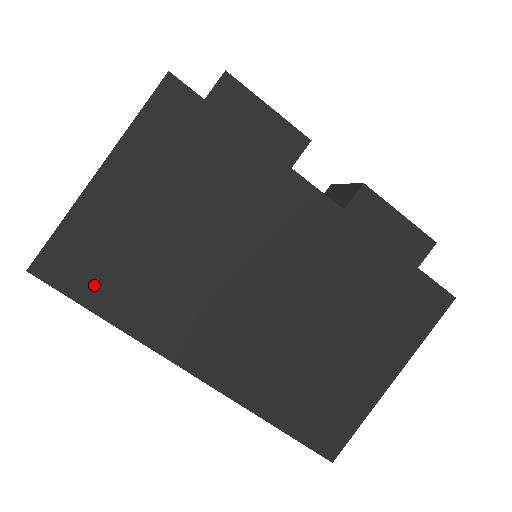
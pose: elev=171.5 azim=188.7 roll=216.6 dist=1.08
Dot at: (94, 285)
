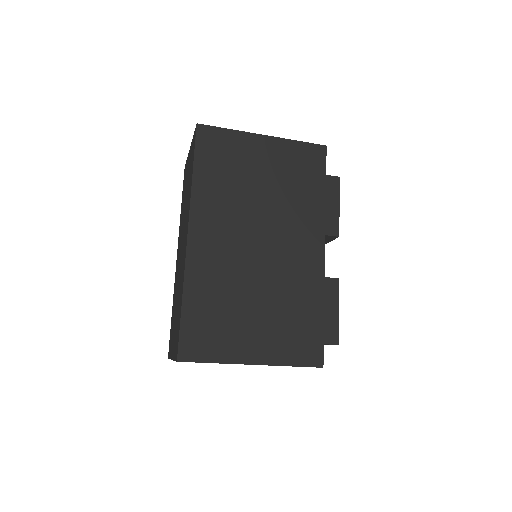
Dot at: (208, 158)
